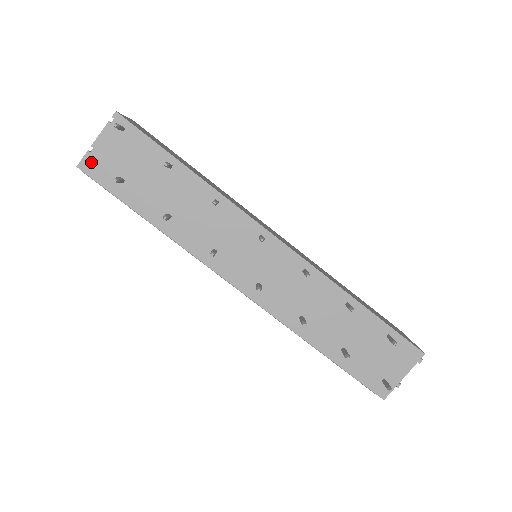
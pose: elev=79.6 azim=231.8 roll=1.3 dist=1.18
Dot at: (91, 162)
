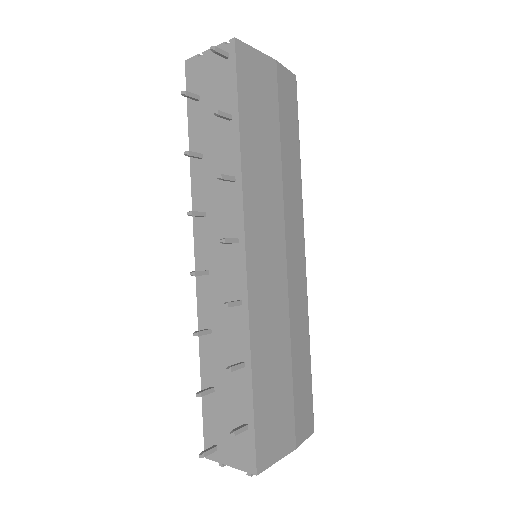
Dot at: (194, 65)
